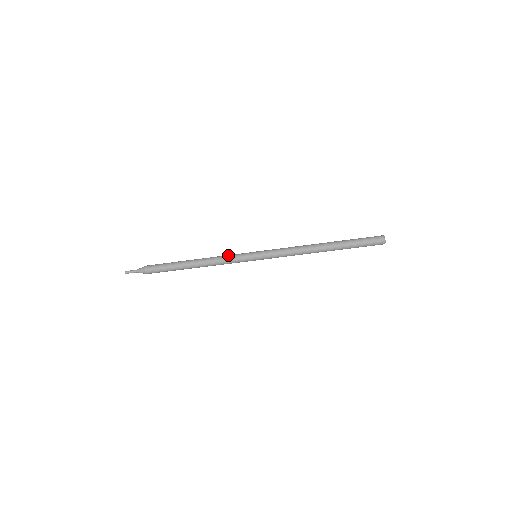
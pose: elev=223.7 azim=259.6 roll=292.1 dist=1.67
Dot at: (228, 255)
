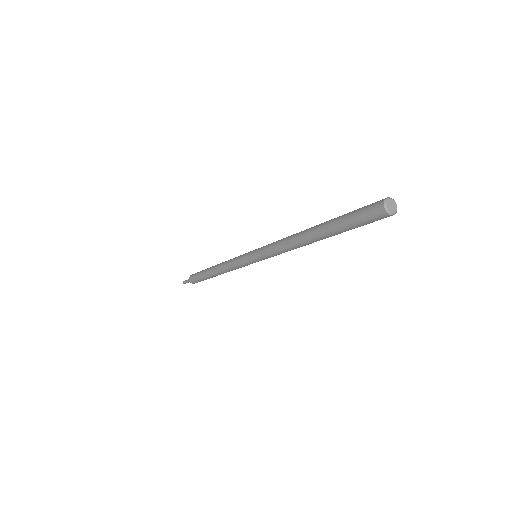
Dot at: (233, 266)
